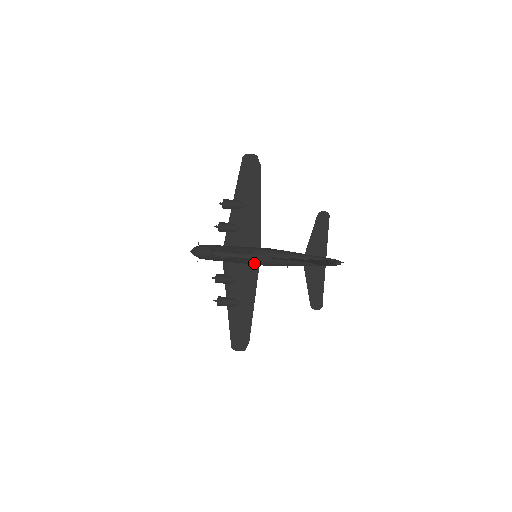
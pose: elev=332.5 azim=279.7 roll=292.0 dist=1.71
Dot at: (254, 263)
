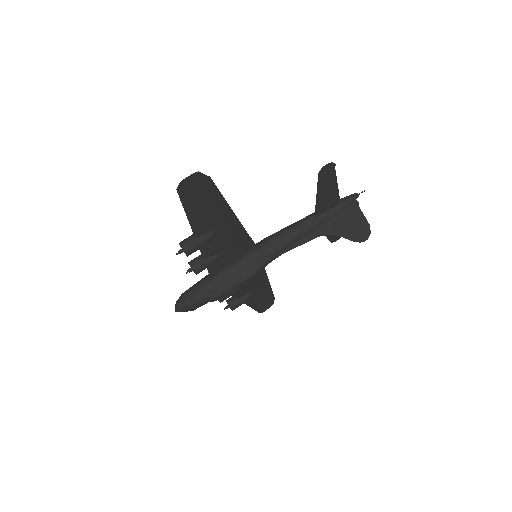
Dot at: occluded
